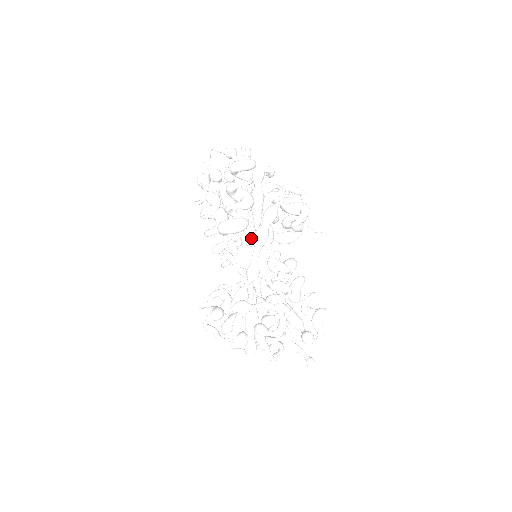
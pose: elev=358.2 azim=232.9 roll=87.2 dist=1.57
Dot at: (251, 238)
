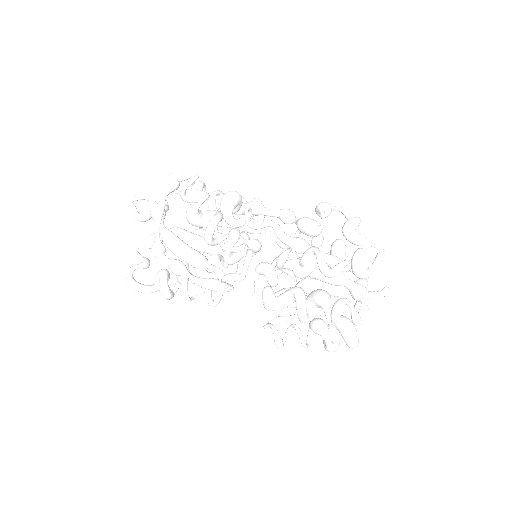
Dot at: occluded
